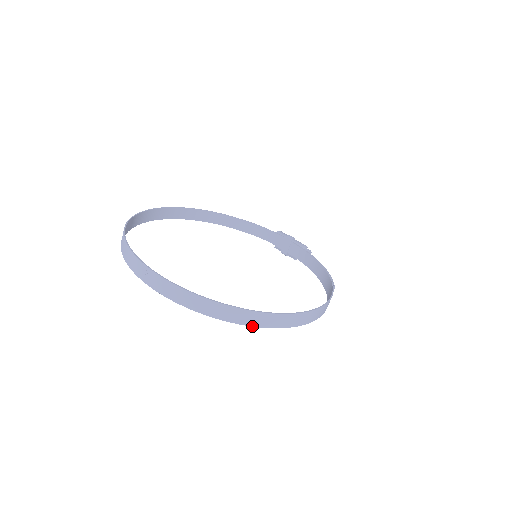
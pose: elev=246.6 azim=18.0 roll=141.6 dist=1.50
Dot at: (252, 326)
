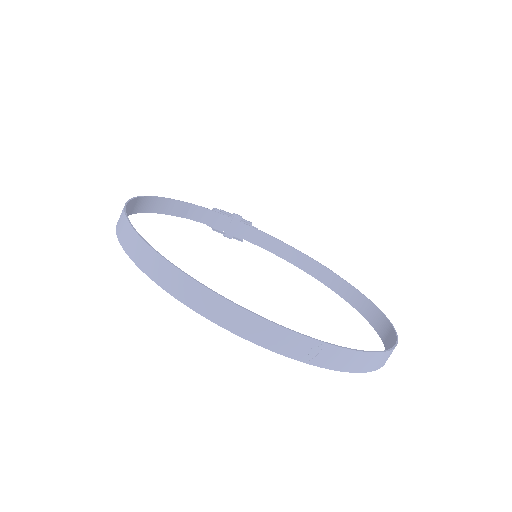
Dot at: occluded
